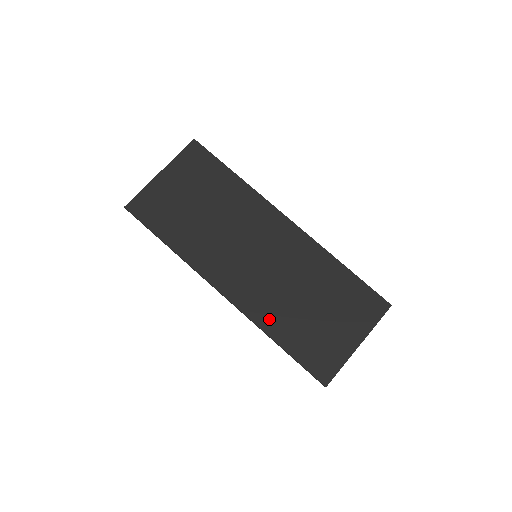
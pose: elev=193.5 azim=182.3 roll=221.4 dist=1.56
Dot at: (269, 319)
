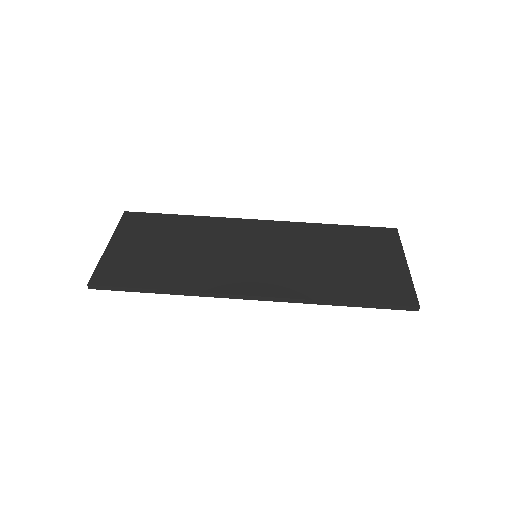
Dot at: (316, 289)
